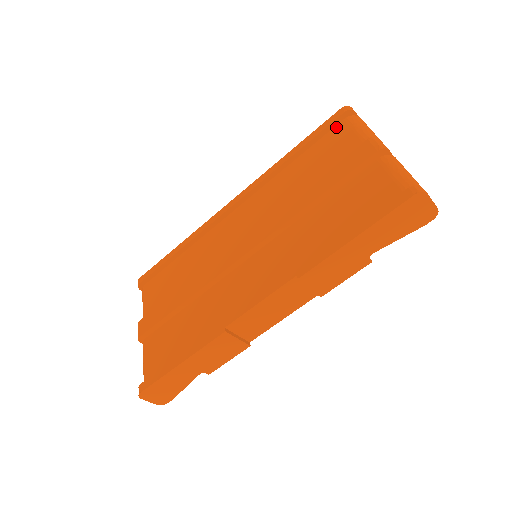
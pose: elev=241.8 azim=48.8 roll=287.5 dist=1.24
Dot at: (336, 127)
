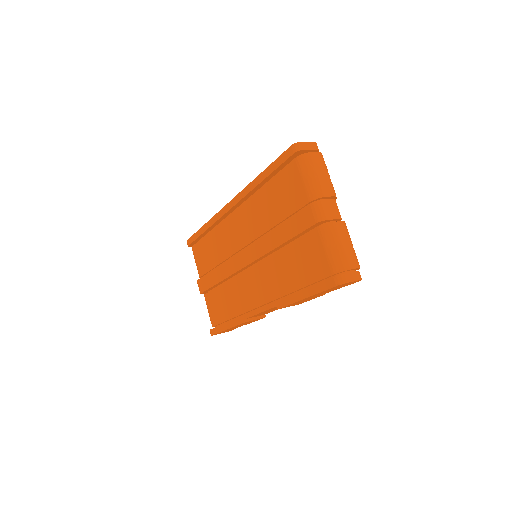
Dot at: (290, 165)
